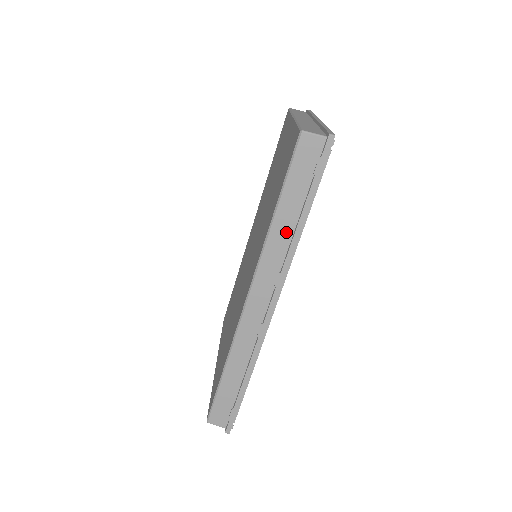
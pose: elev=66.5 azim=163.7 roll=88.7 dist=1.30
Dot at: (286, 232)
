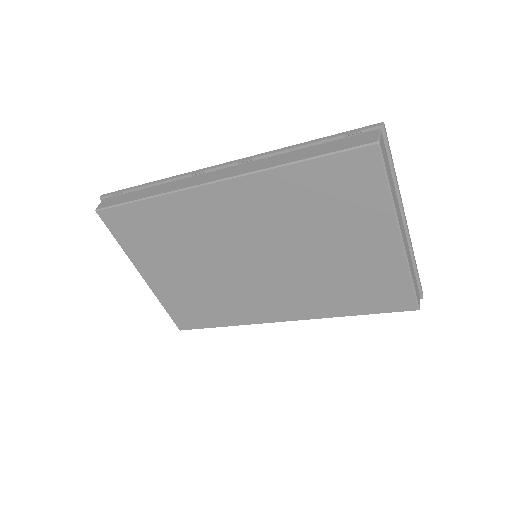
Dot at: occluded
